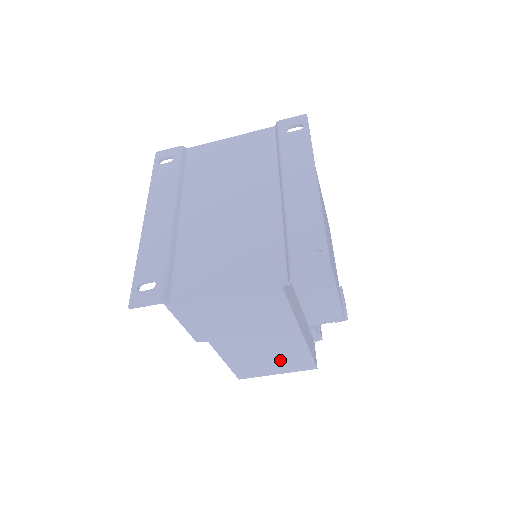
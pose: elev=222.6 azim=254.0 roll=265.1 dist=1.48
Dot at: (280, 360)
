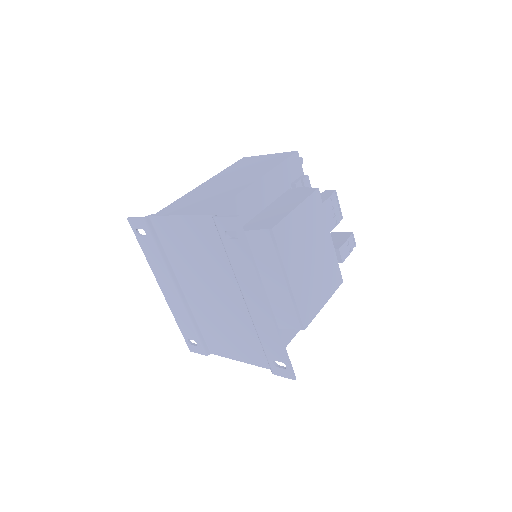
Dot at: occluded
